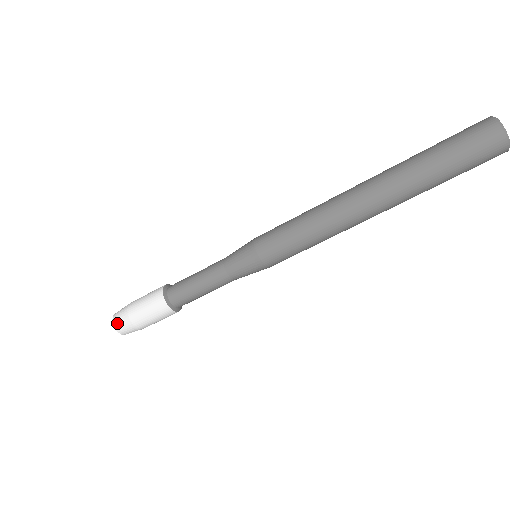
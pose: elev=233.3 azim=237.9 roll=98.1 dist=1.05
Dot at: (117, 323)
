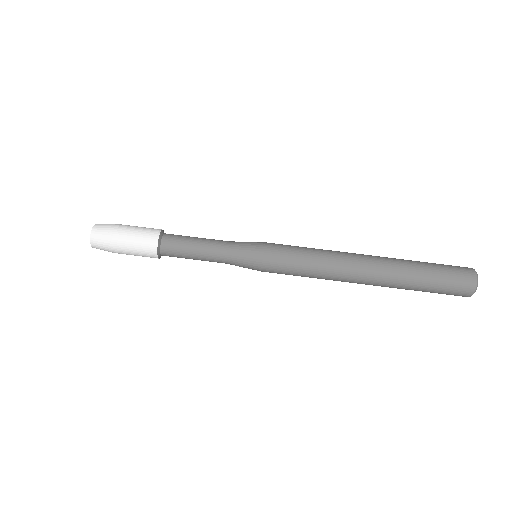
Dot at: (103, 224)
